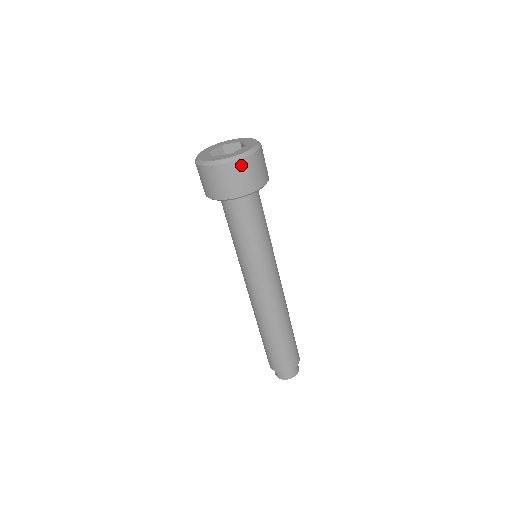
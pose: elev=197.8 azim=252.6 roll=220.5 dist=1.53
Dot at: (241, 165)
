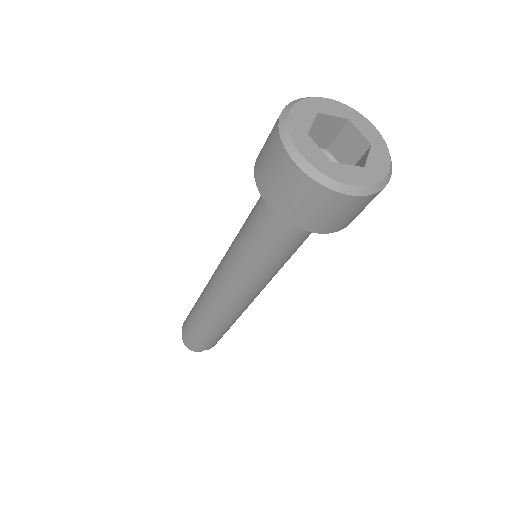
Dot at: (374, 197)
